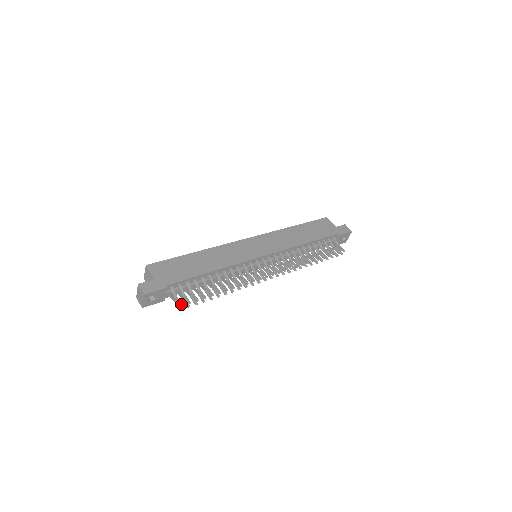
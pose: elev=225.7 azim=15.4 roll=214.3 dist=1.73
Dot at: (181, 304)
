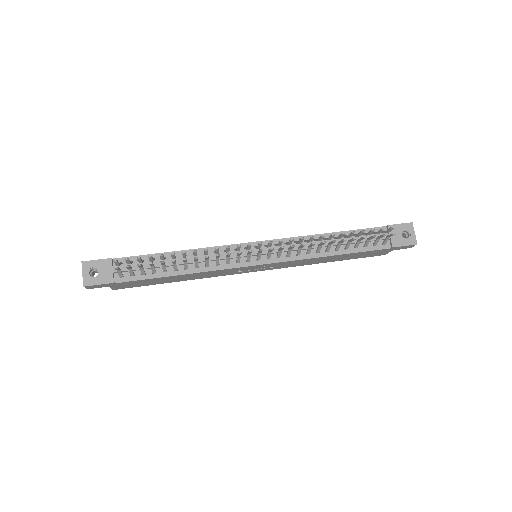
Dot at: (116, 260)
